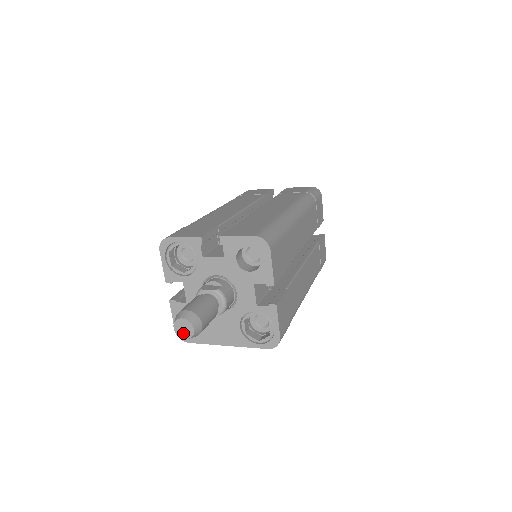
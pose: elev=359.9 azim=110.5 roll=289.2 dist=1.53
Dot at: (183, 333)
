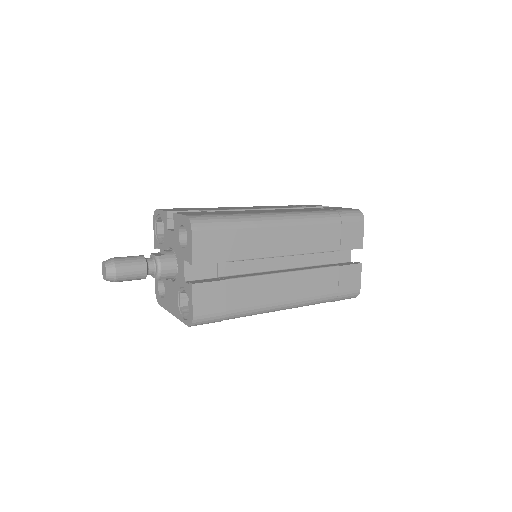
Dot at: (104, 275)
